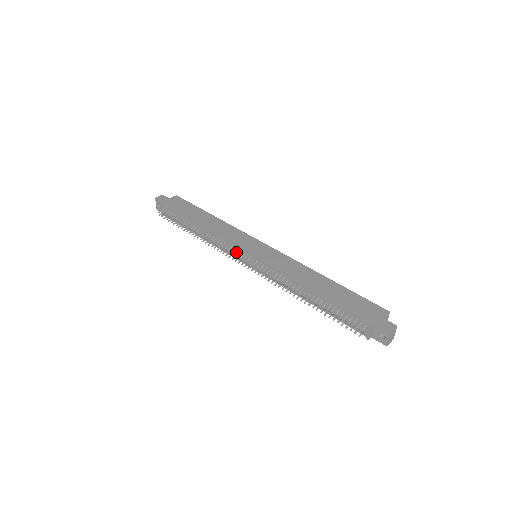
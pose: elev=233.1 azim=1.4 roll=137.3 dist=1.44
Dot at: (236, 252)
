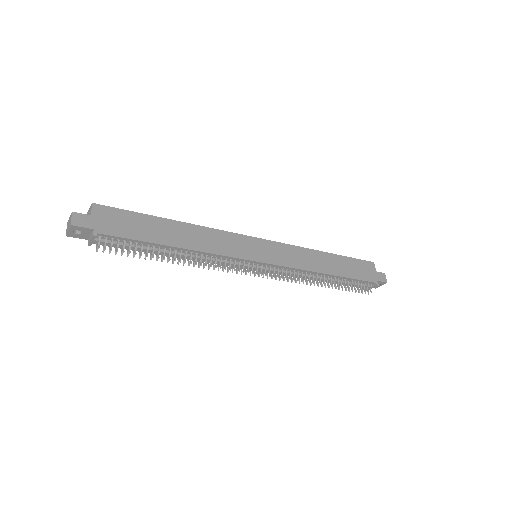
Dot at: (244, 265)
